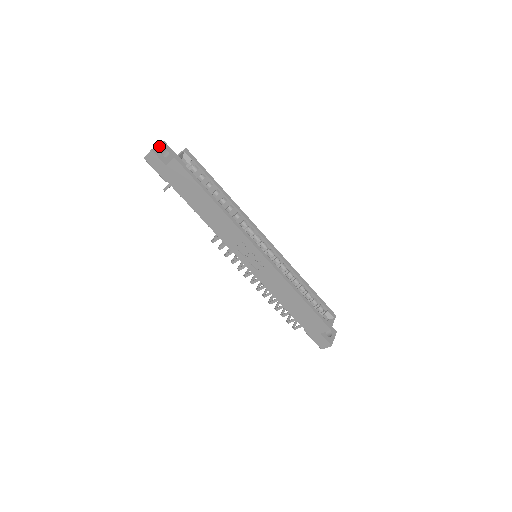
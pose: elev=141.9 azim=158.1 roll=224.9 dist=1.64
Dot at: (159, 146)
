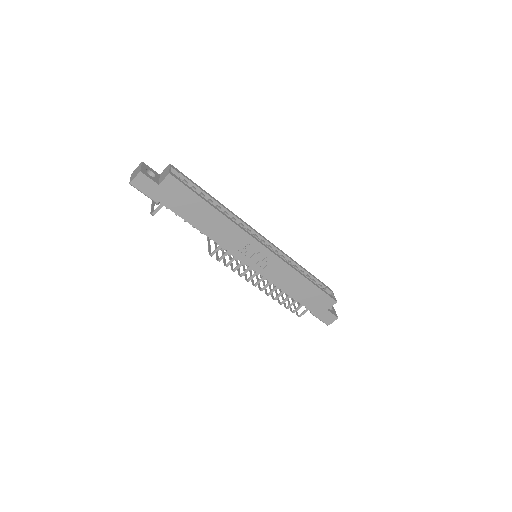
Dot at: (143, 167)
